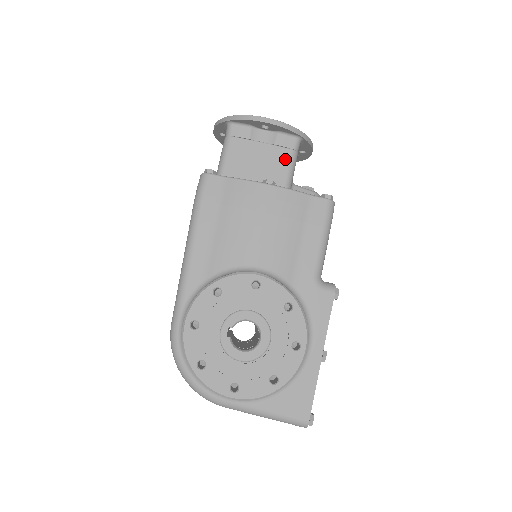
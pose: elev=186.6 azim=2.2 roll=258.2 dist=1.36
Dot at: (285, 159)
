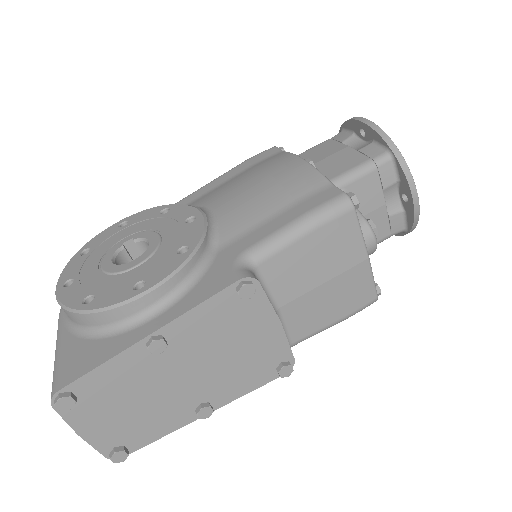
Dot at: (354, 163)
